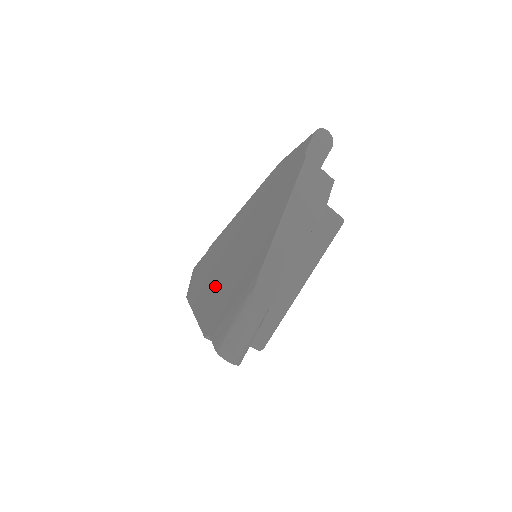
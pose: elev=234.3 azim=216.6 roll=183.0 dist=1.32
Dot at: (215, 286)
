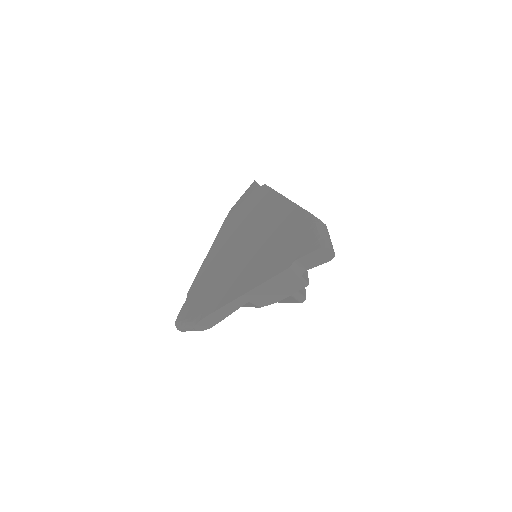
Dot at: (251, 267)
